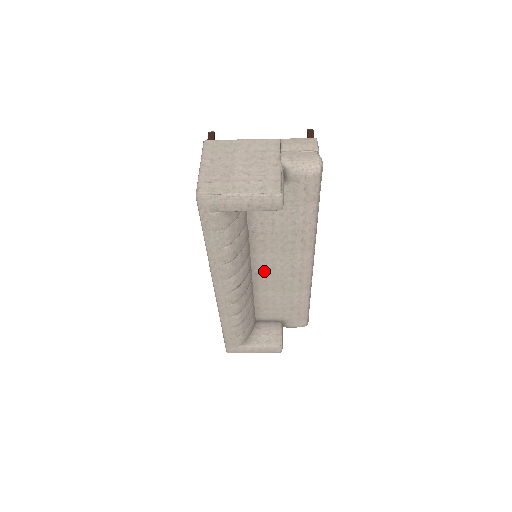
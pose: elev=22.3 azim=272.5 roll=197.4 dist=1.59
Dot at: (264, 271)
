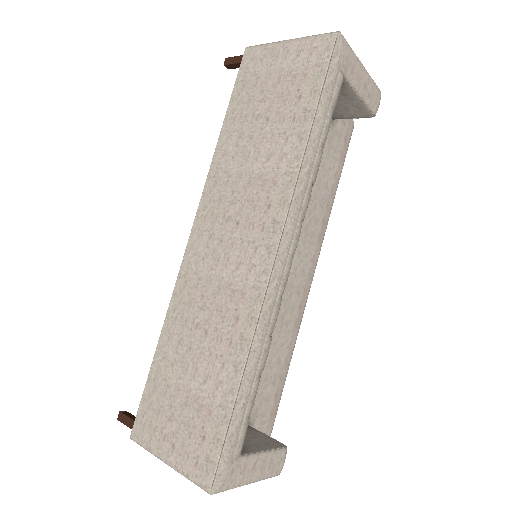
Dot at: occluded
